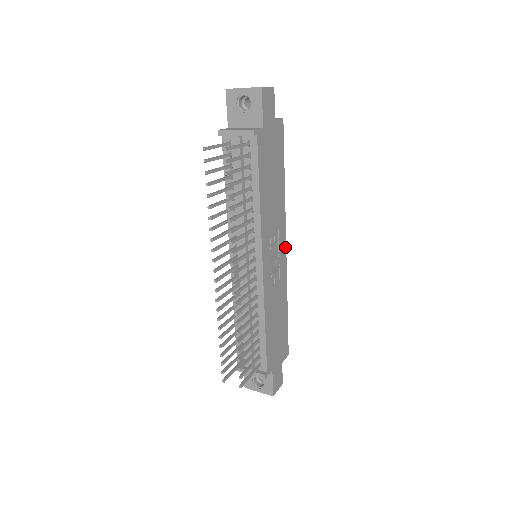
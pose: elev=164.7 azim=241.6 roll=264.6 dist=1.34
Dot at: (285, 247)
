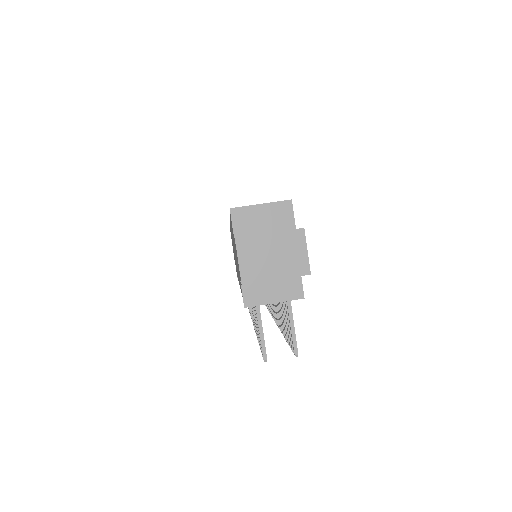
Dot at: occluded
